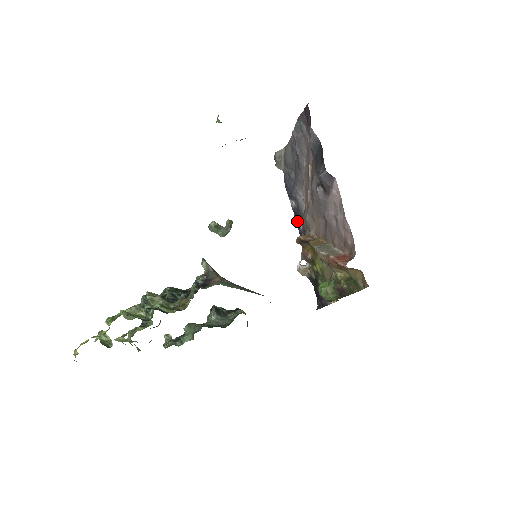
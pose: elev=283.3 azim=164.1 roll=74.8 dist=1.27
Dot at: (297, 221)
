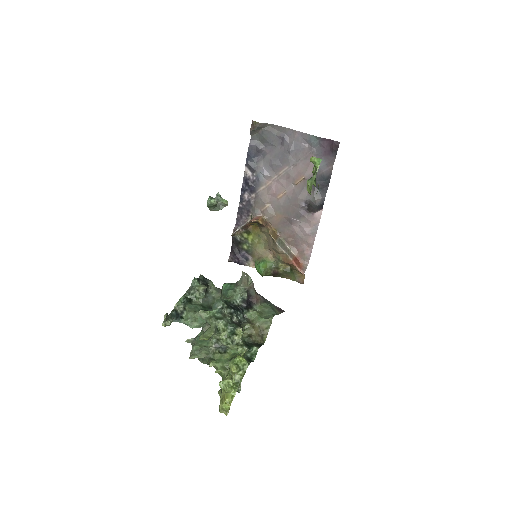
Dot at: (246, 191)
